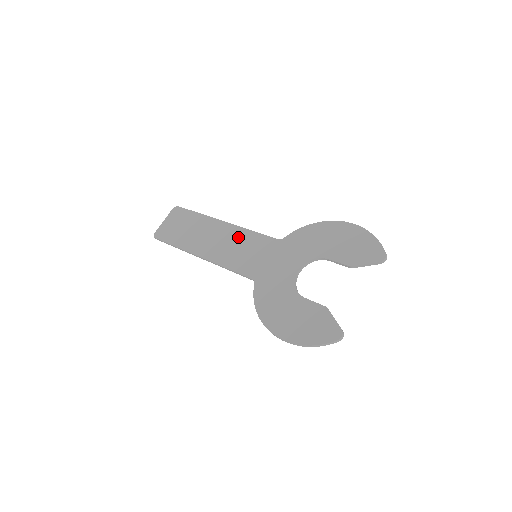
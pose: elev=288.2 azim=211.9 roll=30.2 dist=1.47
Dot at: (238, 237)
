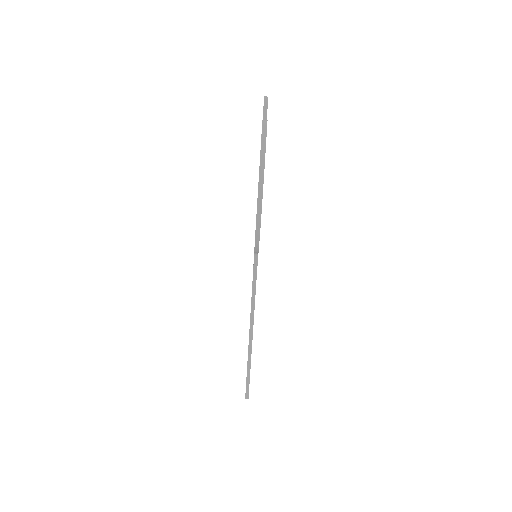
Dot at: occluded
